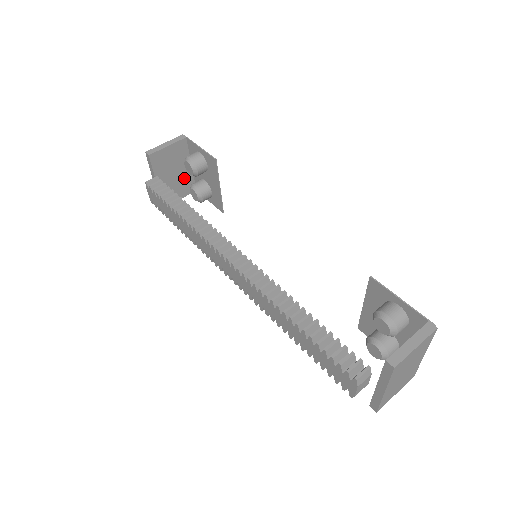
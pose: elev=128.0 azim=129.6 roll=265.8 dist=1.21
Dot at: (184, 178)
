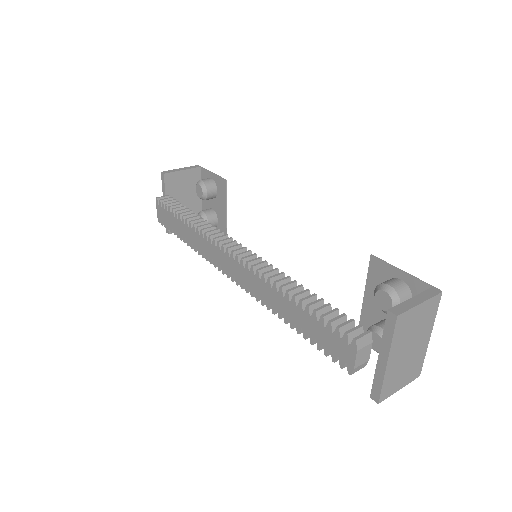
Dot at: (193, 208)
